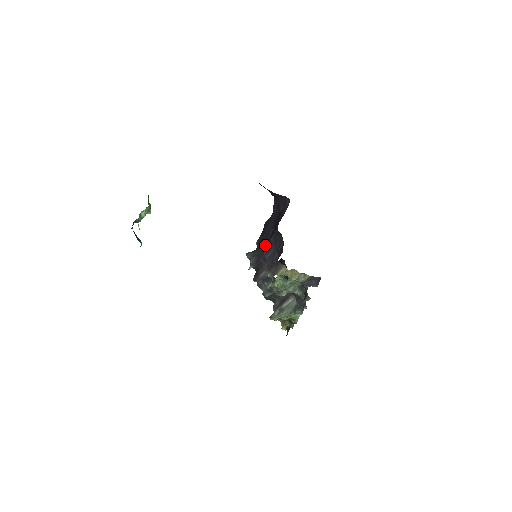
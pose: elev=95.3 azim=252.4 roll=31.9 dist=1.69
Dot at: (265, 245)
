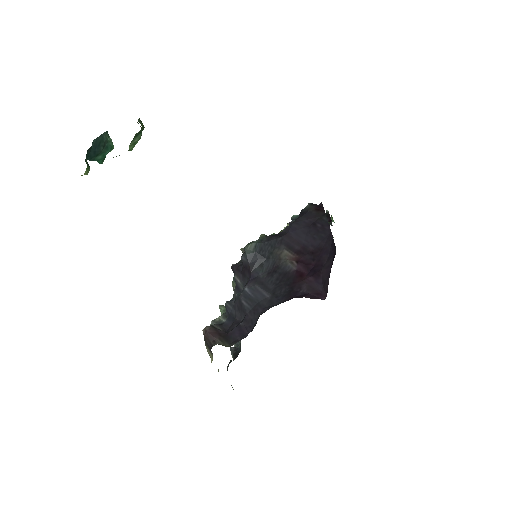
Dot at: (265, 273)
